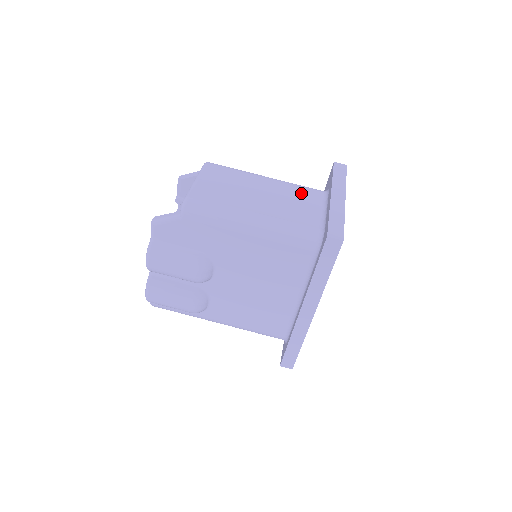
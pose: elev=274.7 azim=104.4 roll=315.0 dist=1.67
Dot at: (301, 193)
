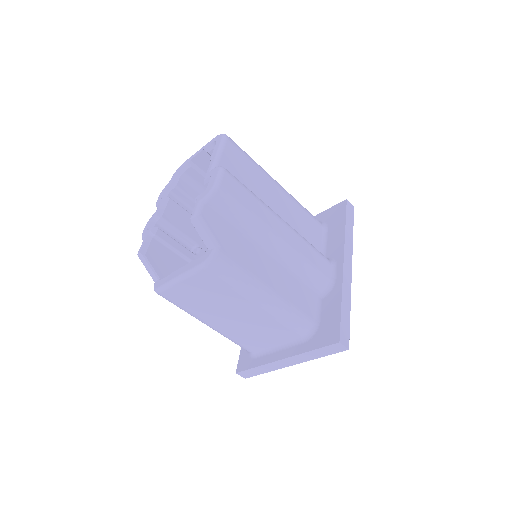
Dot at: (276, 330)
